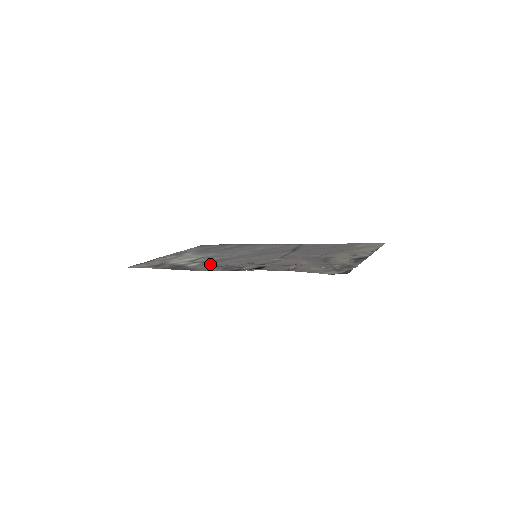
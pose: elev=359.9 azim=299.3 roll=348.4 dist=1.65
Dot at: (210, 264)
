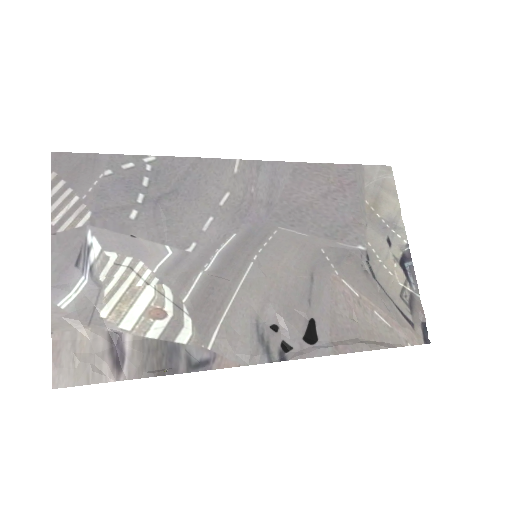
Dot at: (216, 324)
